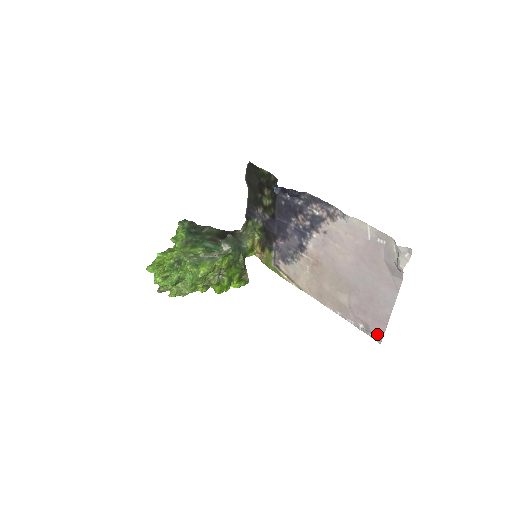
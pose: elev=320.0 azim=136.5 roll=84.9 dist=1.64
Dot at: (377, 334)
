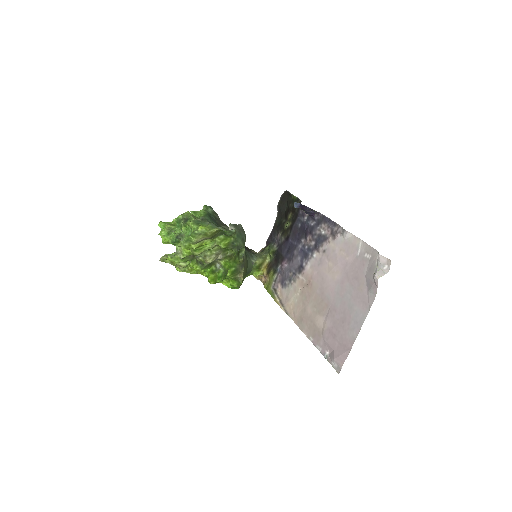
Dot at: (338, 361)
